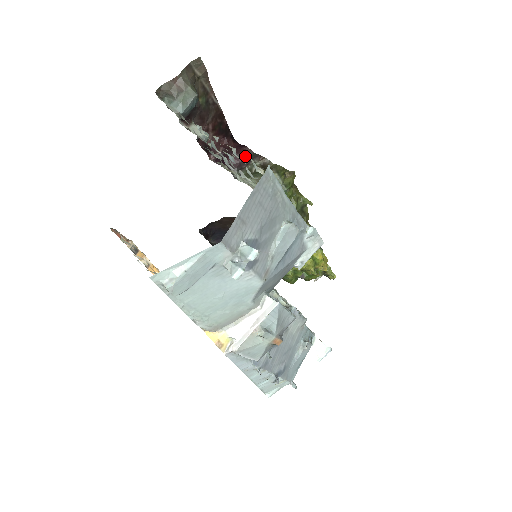
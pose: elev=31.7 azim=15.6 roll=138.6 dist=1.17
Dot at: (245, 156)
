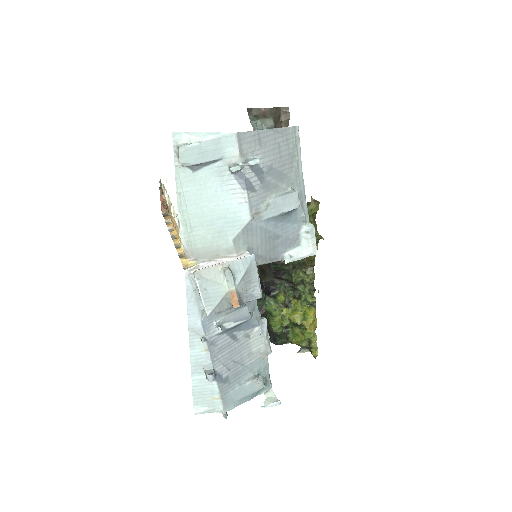
Dot at: occluded
